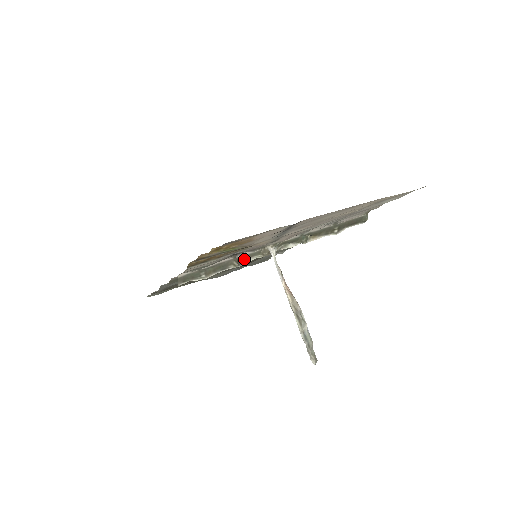
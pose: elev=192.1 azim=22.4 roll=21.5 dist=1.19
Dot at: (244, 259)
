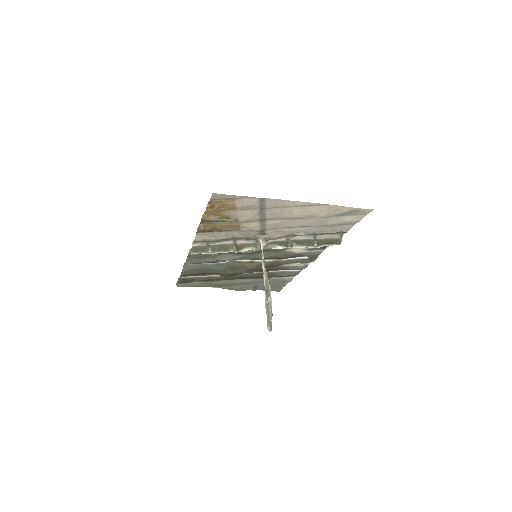
Dot at: (242, 247)
